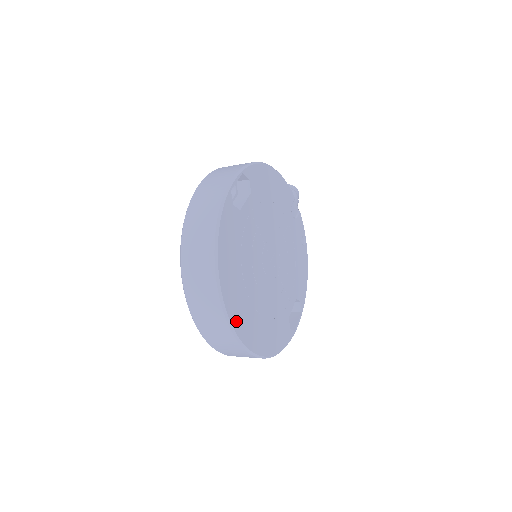
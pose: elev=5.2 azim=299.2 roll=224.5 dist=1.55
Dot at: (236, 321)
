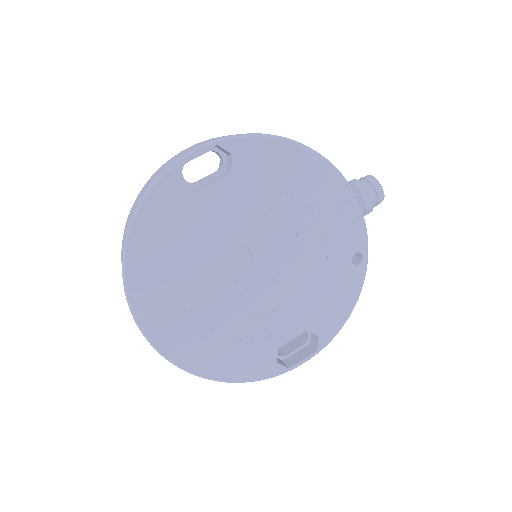
Dot at: (148, 319)
